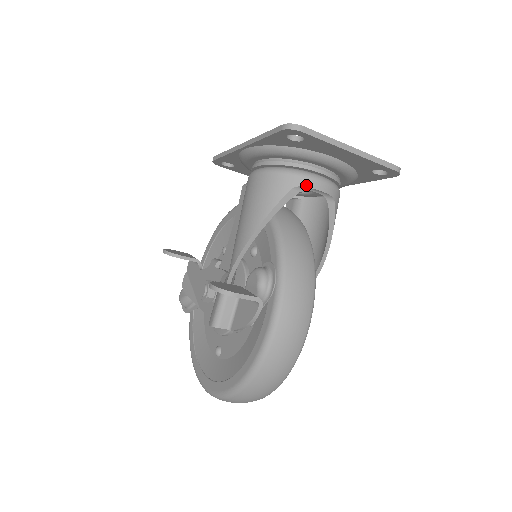
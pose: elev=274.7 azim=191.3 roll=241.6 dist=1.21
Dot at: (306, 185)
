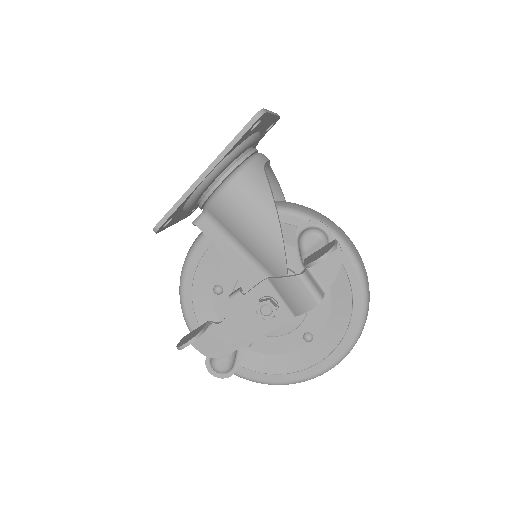
Dot at: (265, 161)
